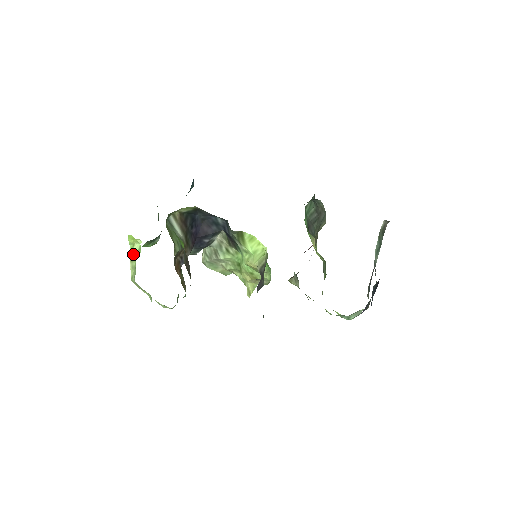
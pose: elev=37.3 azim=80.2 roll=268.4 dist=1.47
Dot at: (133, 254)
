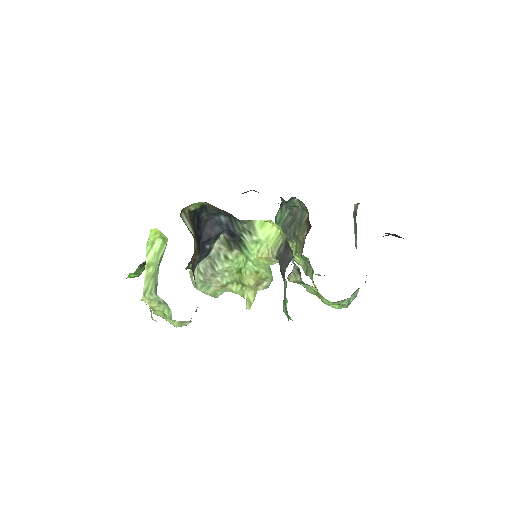
Dot at: (151, 256)
